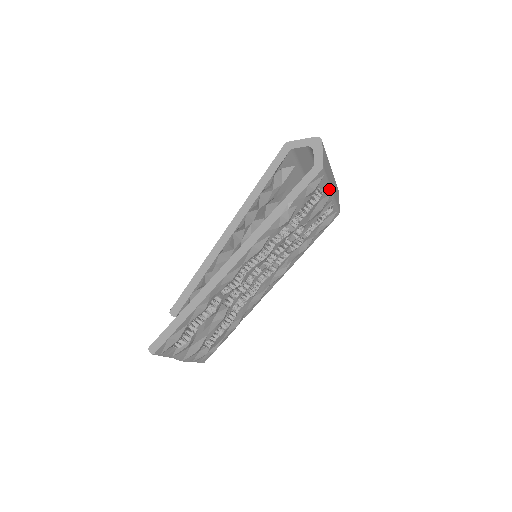
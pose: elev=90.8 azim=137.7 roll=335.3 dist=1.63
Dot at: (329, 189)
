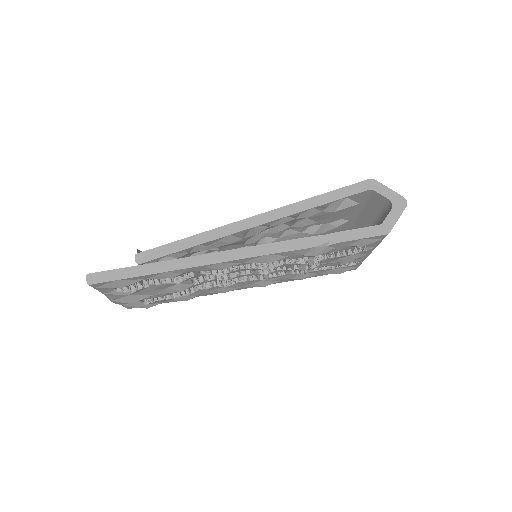
Dot at: (372, 250)
